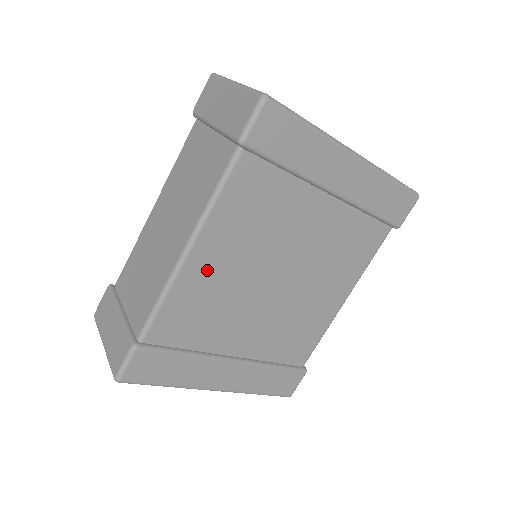
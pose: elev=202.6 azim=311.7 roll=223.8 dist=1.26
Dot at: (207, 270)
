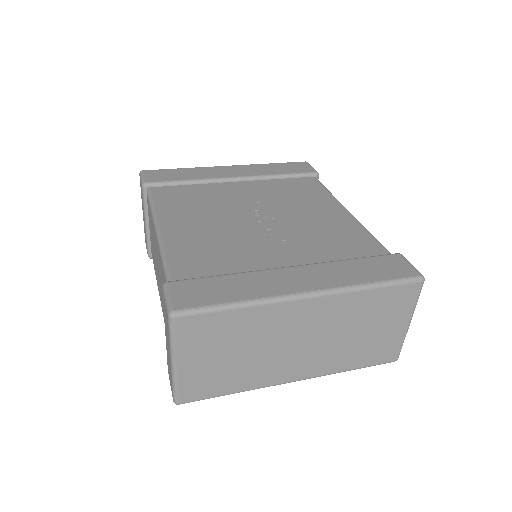
Dot at: occluded
